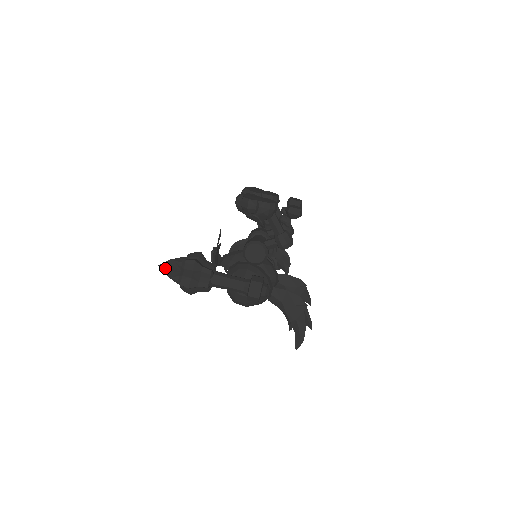
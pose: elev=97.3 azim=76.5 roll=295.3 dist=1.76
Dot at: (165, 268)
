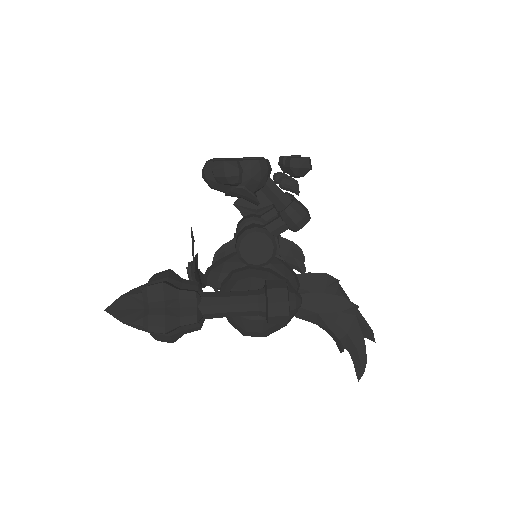
Dot at: (116, 311)
